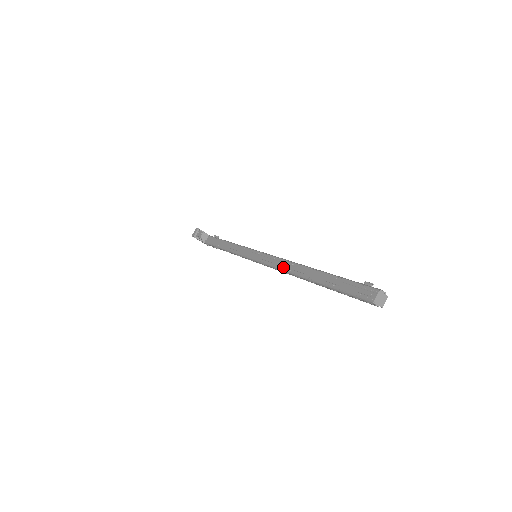
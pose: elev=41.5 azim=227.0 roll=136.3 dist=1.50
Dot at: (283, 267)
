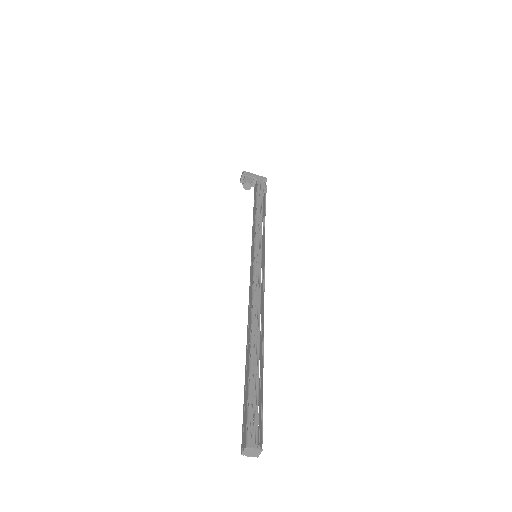
Dot at: (249, 305)
